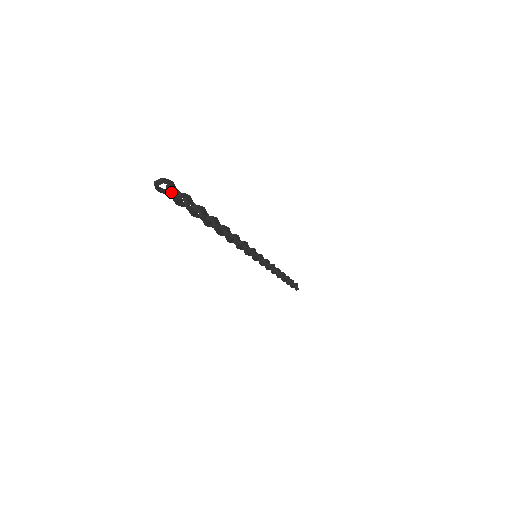
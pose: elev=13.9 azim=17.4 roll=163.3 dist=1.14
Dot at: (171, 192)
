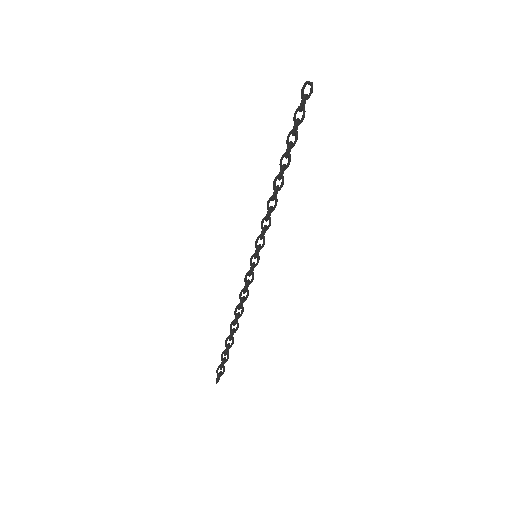
Dot at: (306, 95)
